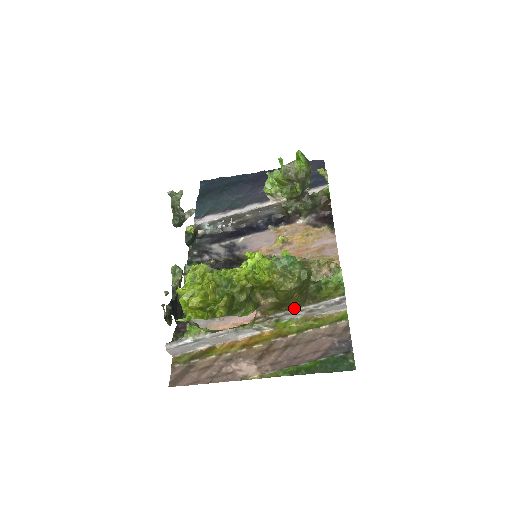
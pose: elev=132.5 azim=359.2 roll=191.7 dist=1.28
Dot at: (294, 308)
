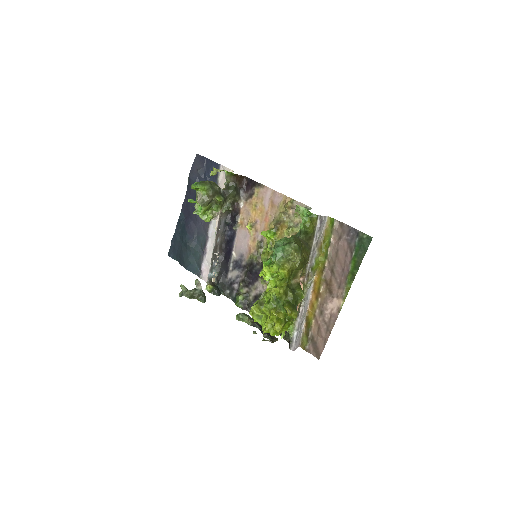
Dot at: (309, 254)
